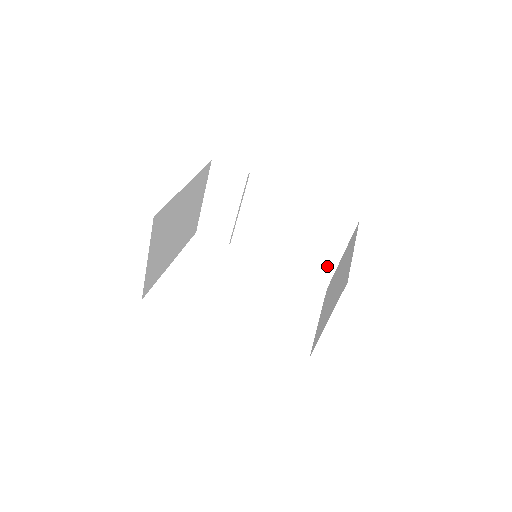
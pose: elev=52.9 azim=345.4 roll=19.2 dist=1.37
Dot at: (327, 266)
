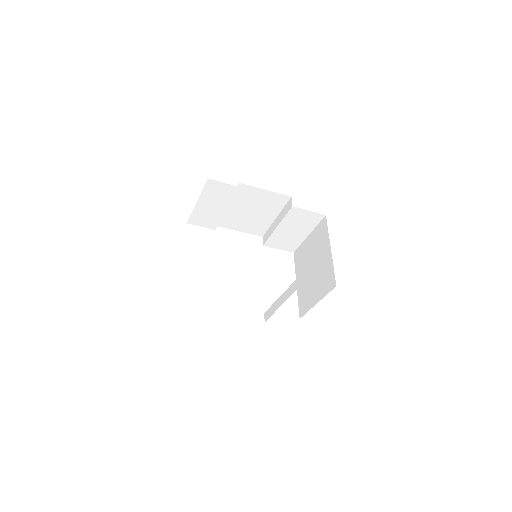
Dot at: (296, 240)
